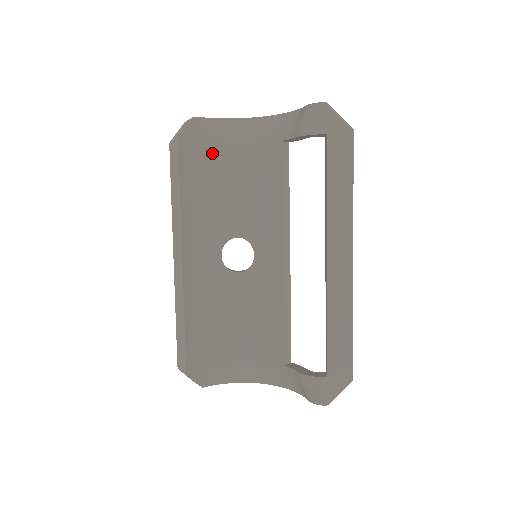
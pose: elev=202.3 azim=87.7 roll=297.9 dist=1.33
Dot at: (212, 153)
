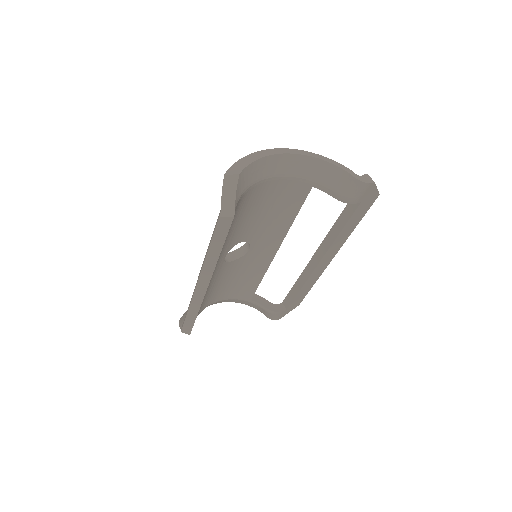
Dot at: (245, 198)
